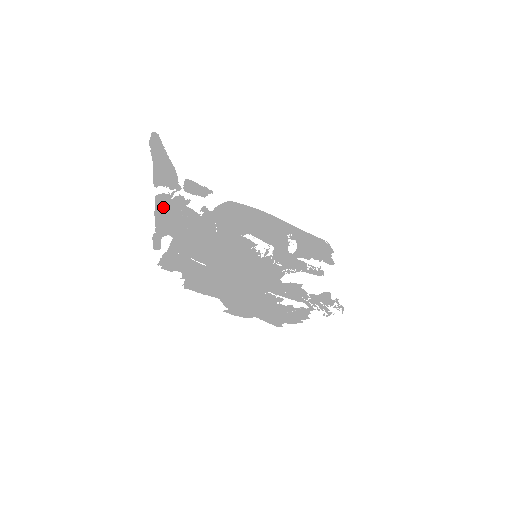
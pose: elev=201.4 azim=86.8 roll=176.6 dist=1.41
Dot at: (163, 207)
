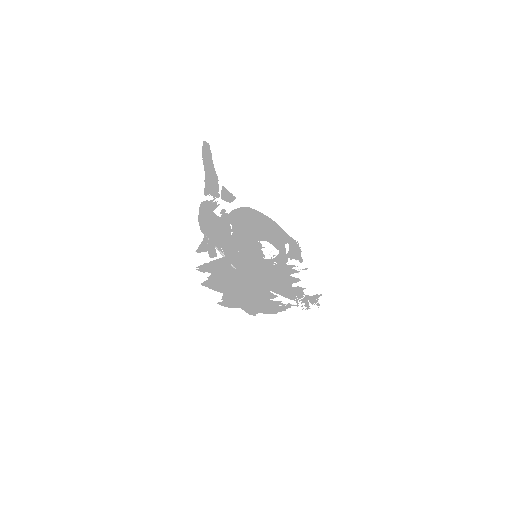
Dot at: (203, 212)
